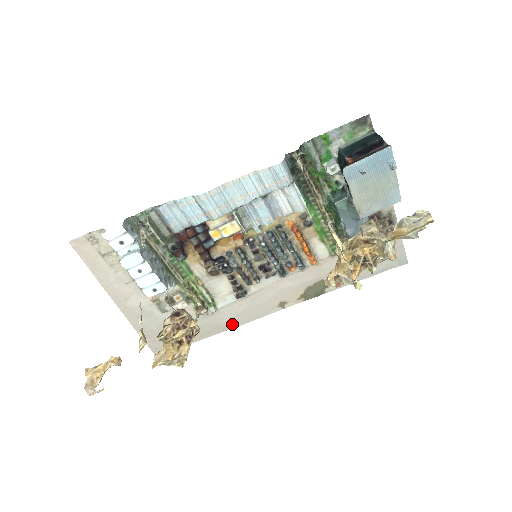
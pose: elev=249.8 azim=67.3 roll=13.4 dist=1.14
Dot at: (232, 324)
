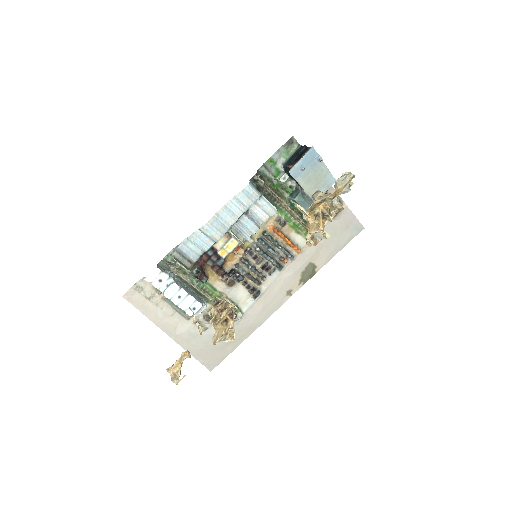
Dot at: (258, 322)
